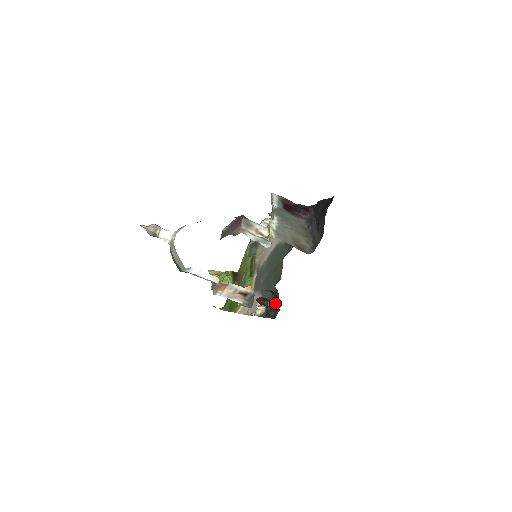
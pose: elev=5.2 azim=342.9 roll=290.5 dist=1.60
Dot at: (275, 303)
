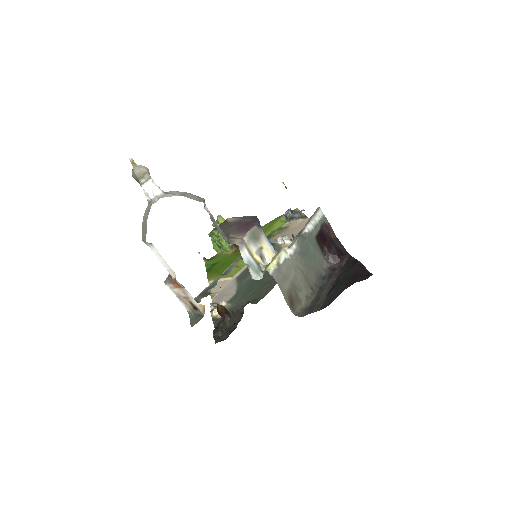
Dot at: (232, 324)
